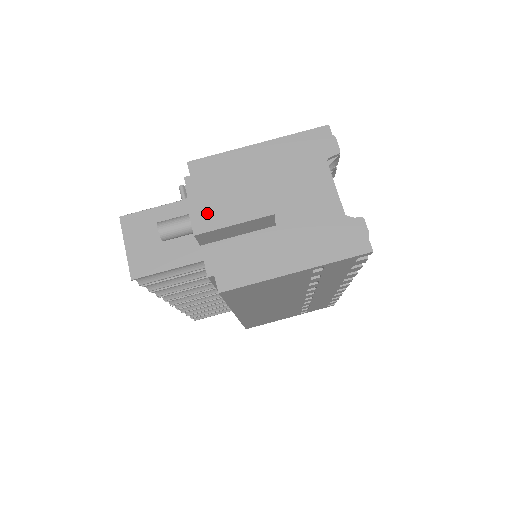
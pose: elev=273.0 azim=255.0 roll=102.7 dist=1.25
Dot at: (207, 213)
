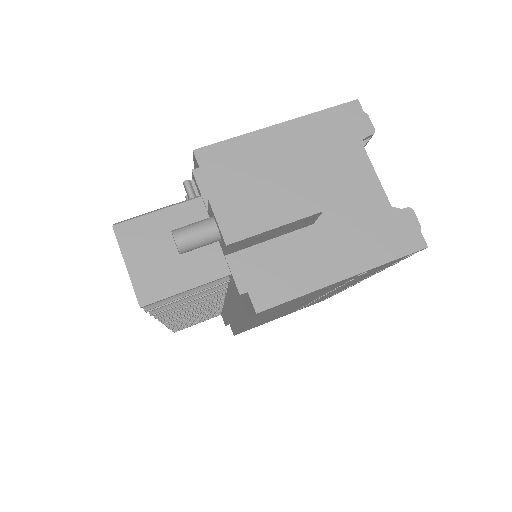
Dot at: (239, 215)
